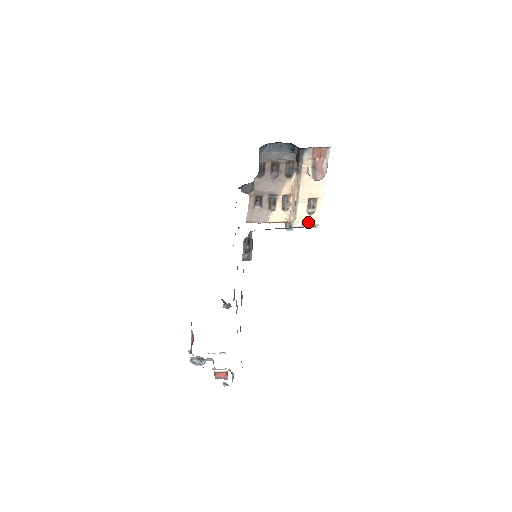
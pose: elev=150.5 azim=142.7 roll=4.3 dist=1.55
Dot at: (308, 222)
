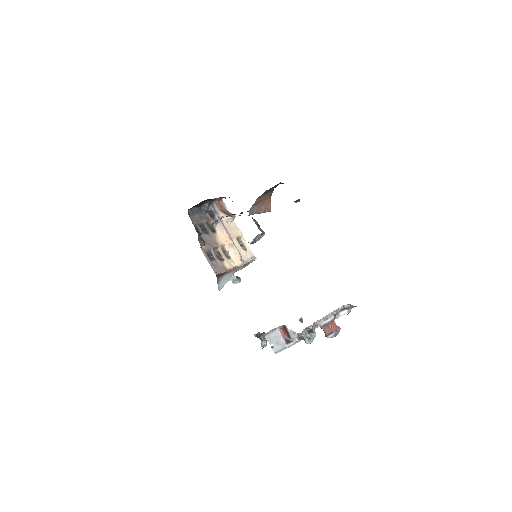
Dot at: (248, 257)
